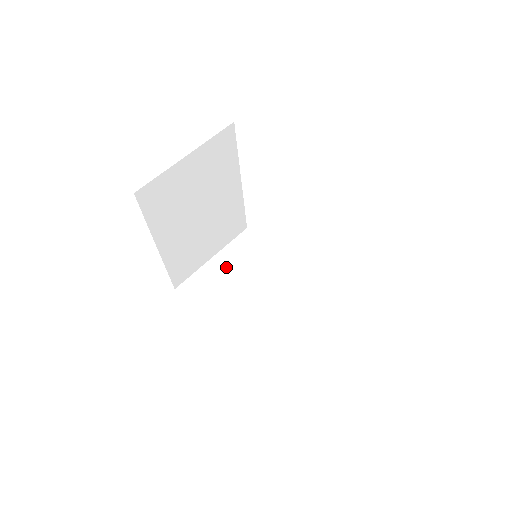
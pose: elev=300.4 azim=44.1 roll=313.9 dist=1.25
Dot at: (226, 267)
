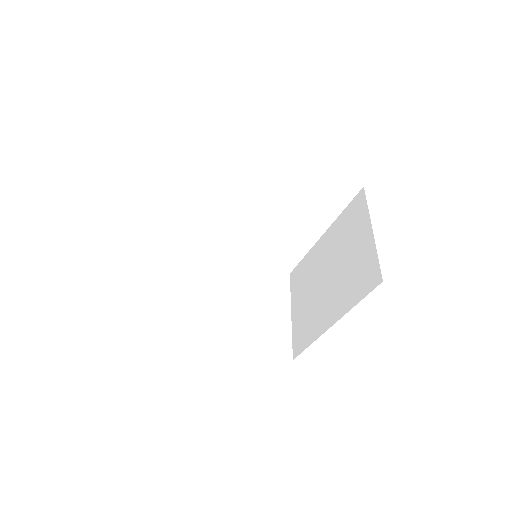
Dot at: (177, 284)
